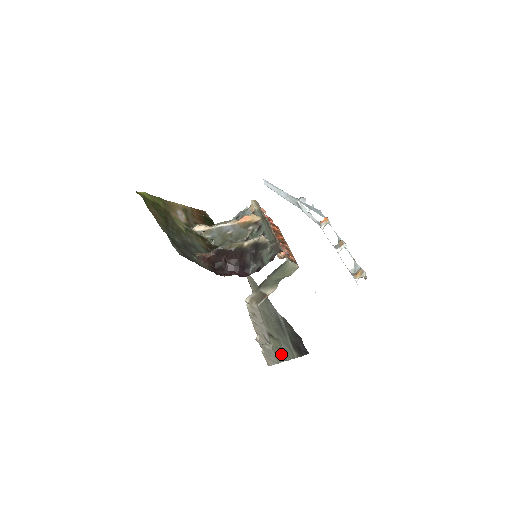
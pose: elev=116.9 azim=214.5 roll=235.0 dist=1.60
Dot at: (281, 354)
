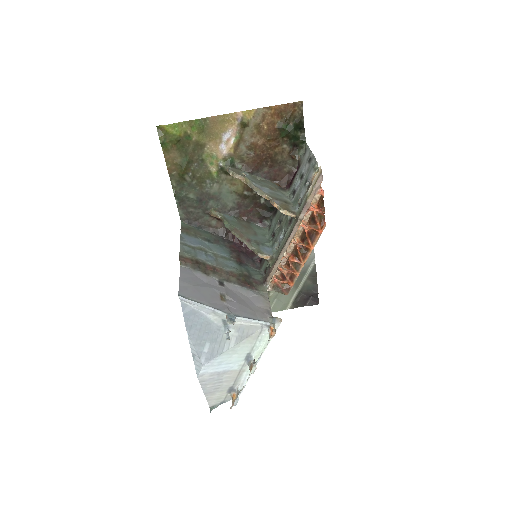
Dot at: occluded
